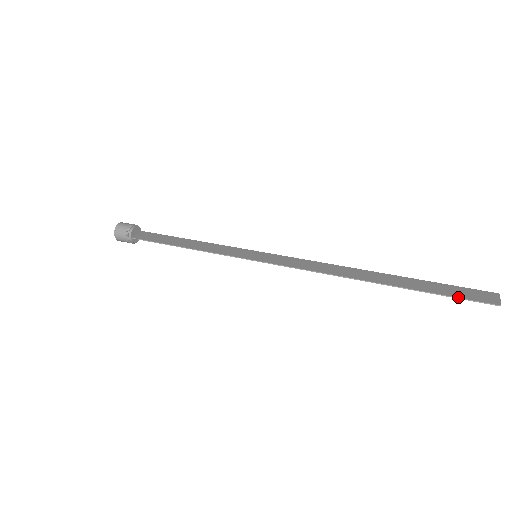
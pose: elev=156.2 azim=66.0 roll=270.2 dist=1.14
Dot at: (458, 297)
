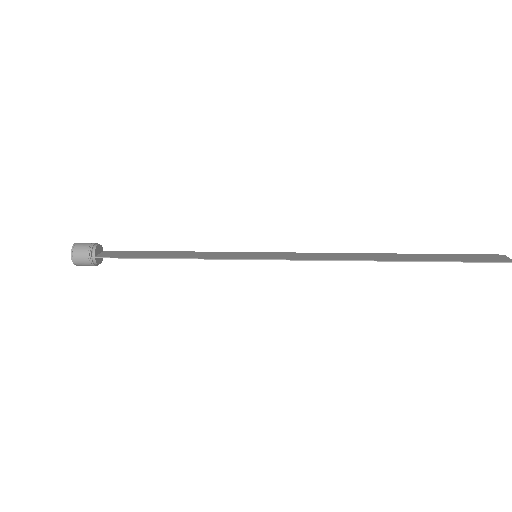
Dot at: (476, 261)
